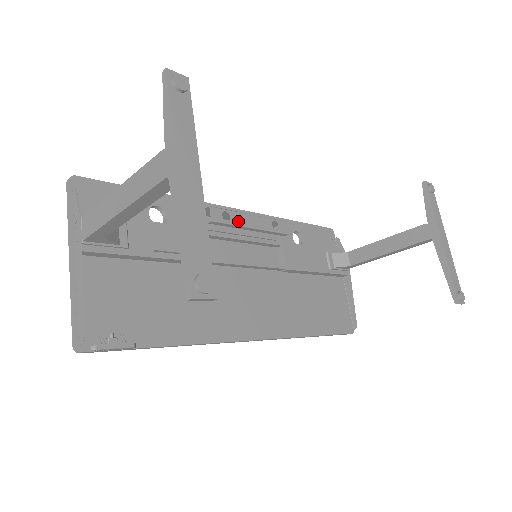
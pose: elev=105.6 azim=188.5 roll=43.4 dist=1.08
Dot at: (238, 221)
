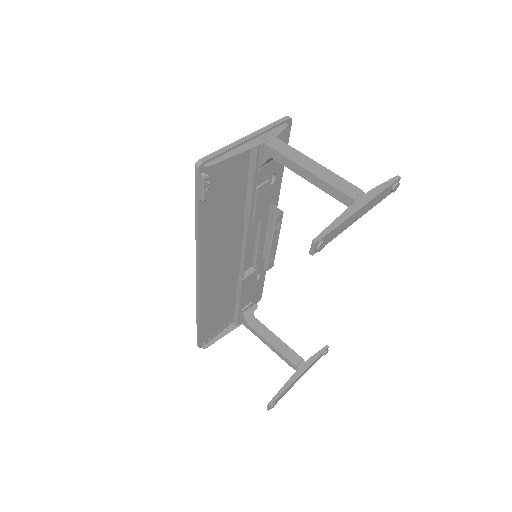
Dot at: (275, 234)
